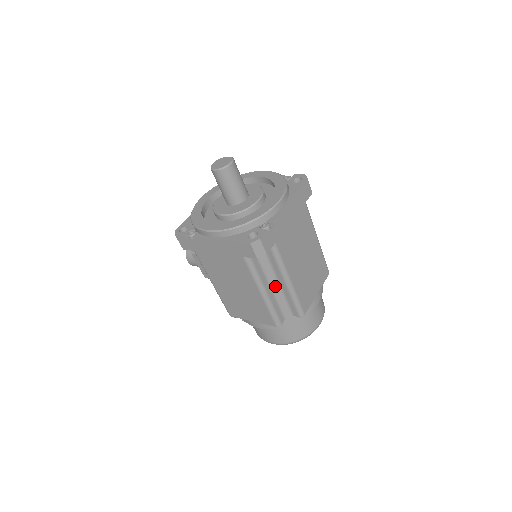
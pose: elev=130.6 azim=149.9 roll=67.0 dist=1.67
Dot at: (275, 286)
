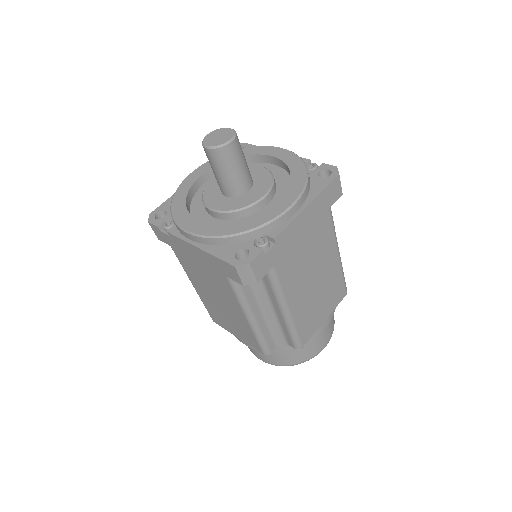
Dot at: (268, 311)
